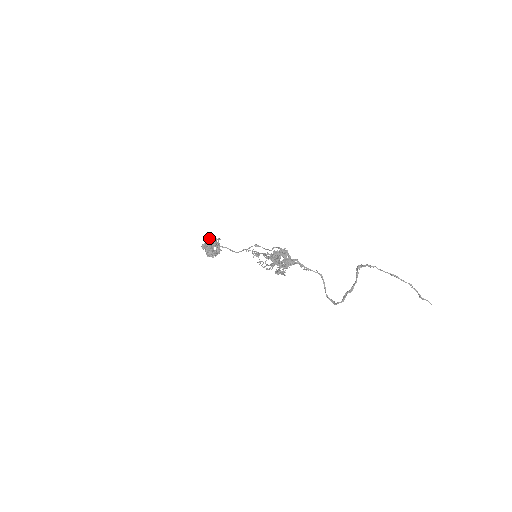
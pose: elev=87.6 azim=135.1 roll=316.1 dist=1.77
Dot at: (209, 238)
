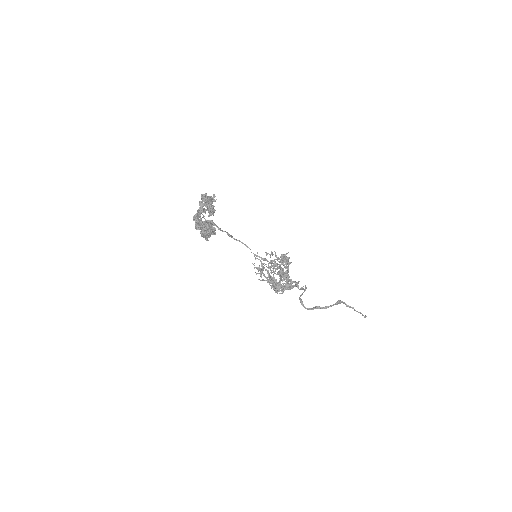
Dot at: (204, 201)
